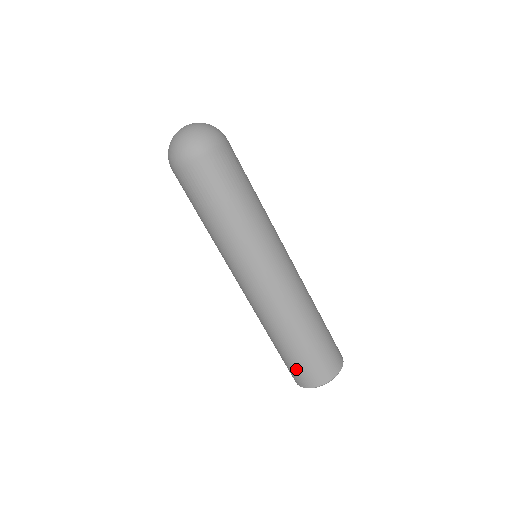
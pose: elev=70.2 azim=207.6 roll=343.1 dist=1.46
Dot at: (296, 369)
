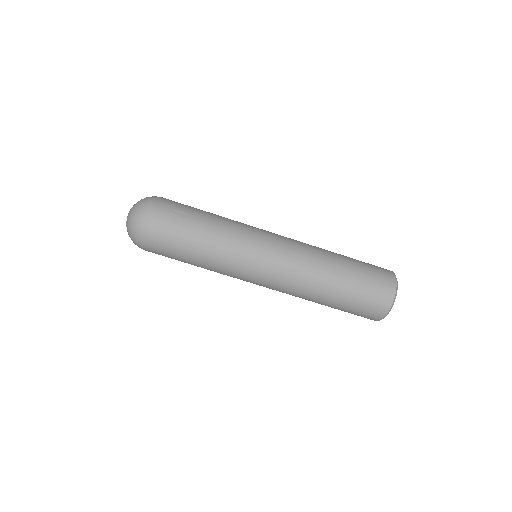
Dot at: (355, 314)
